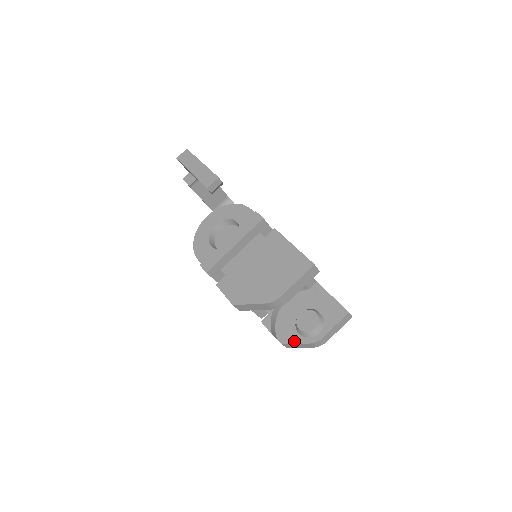
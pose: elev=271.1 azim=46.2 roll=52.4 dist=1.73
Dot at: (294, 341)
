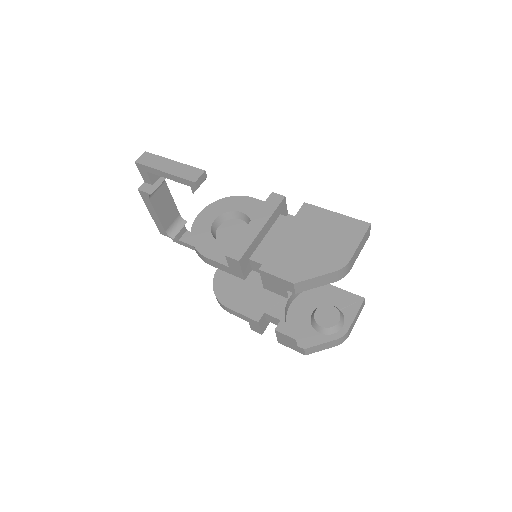
Dot at: (318, 342)
